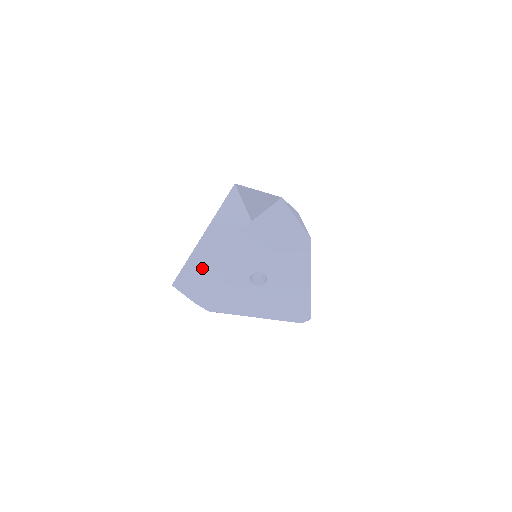
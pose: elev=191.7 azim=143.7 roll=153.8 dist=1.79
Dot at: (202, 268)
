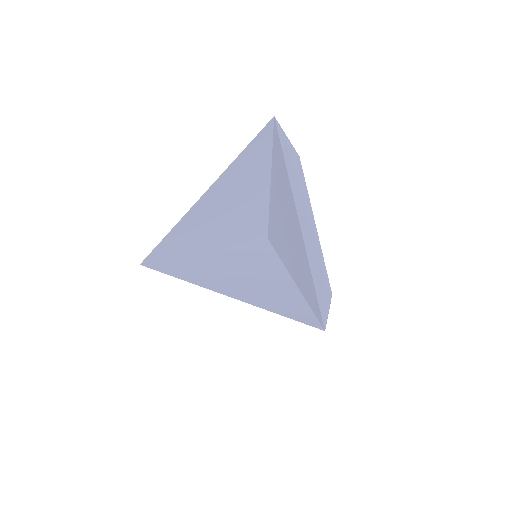
Dot at: occluded
